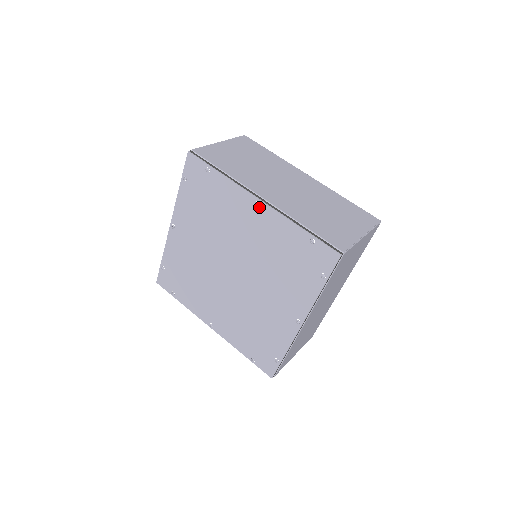
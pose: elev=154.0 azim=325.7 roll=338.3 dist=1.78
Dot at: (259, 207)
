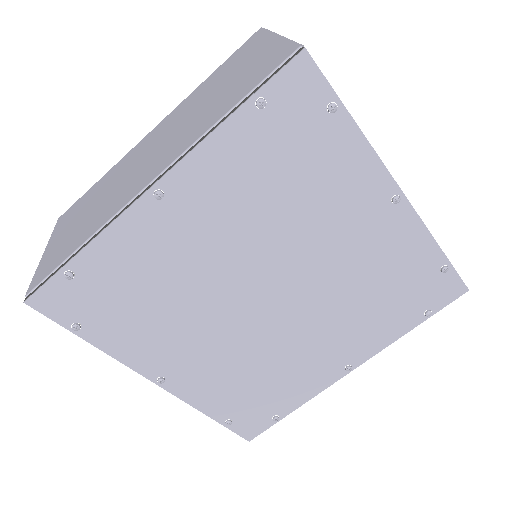
Dot at: (395, 204)
